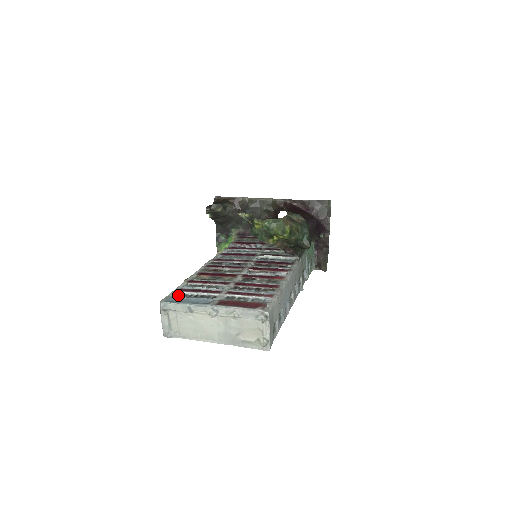
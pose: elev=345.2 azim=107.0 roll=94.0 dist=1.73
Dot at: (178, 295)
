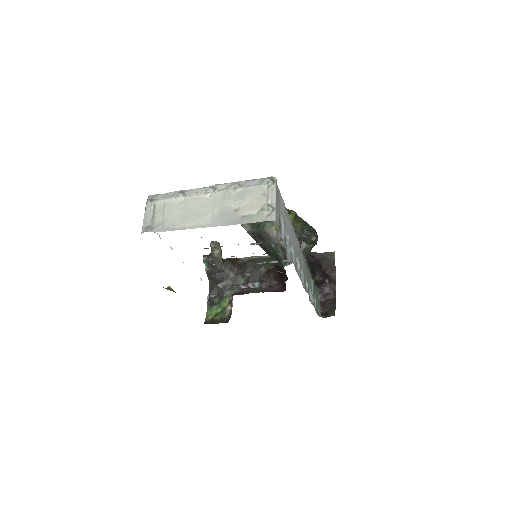
Dot at: occluded
